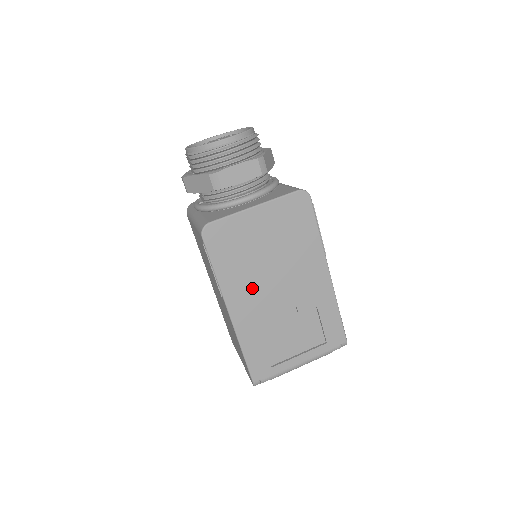
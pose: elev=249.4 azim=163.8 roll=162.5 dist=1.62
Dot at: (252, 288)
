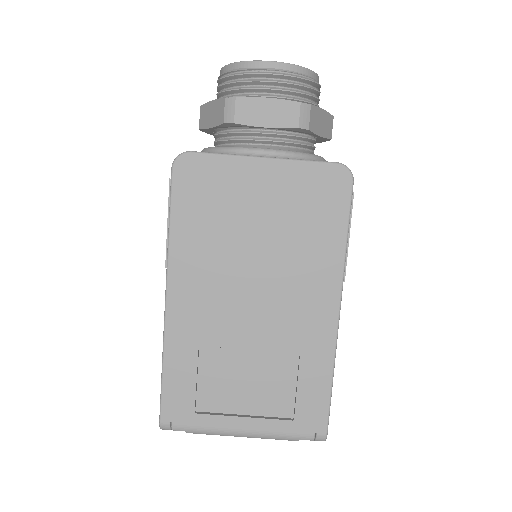
Dot at: (213, 277)
